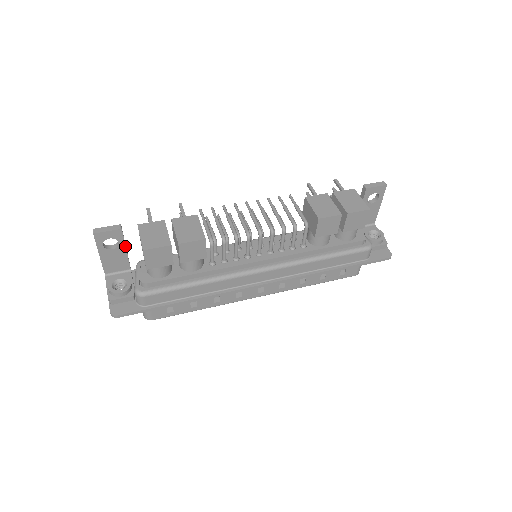
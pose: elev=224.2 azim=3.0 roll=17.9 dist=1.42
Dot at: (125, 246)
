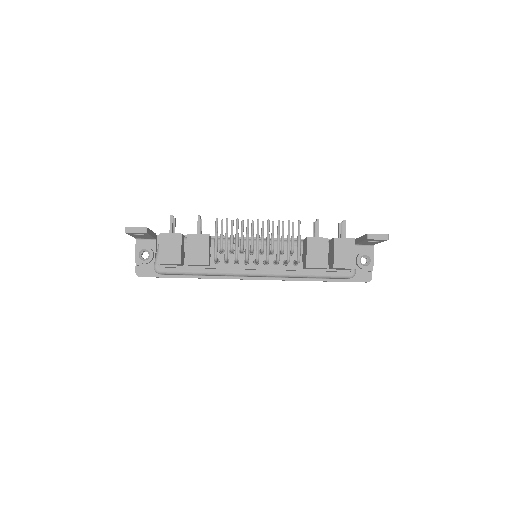
Dot at: (150, 235)
